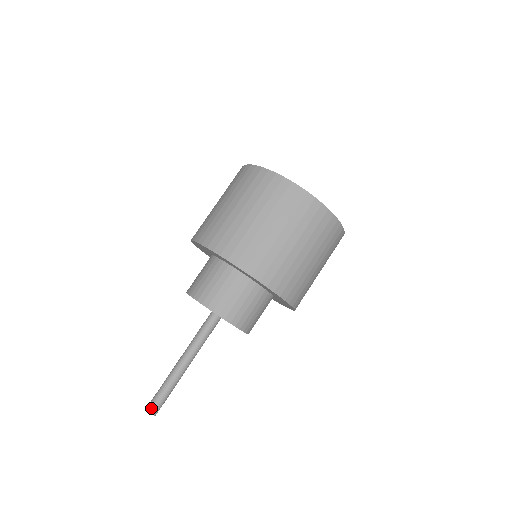
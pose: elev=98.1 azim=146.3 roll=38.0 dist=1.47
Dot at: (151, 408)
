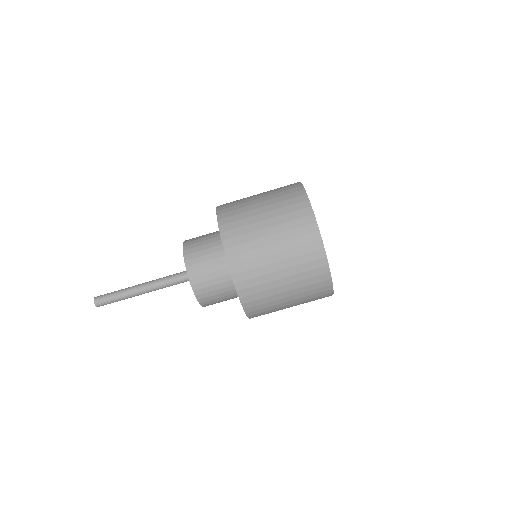
Dot at: (98, 298)
